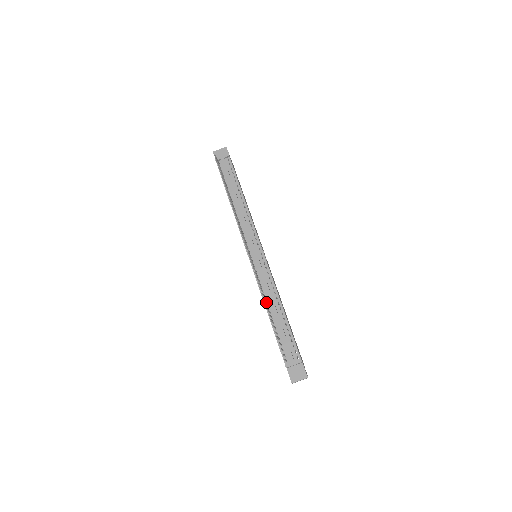
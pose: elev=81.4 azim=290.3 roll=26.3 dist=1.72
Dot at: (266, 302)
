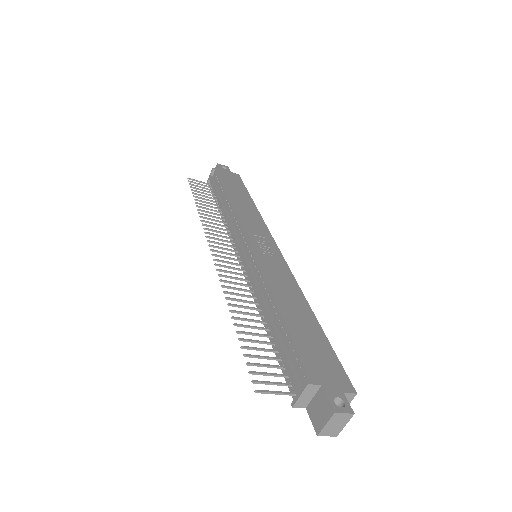
Dot at: (260, 310)
